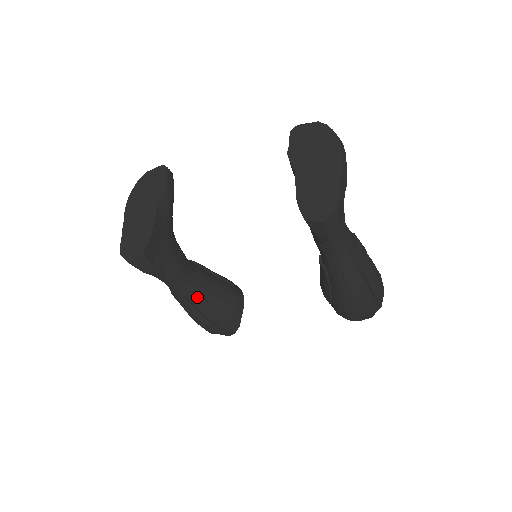
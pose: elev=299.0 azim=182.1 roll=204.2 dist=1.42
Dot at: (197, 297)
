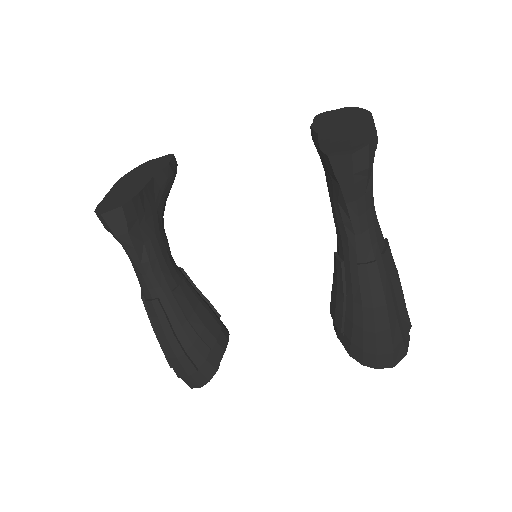
Dot at: (173, 303)
